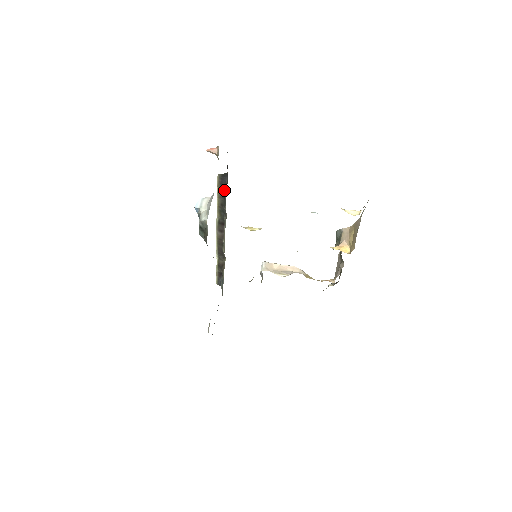
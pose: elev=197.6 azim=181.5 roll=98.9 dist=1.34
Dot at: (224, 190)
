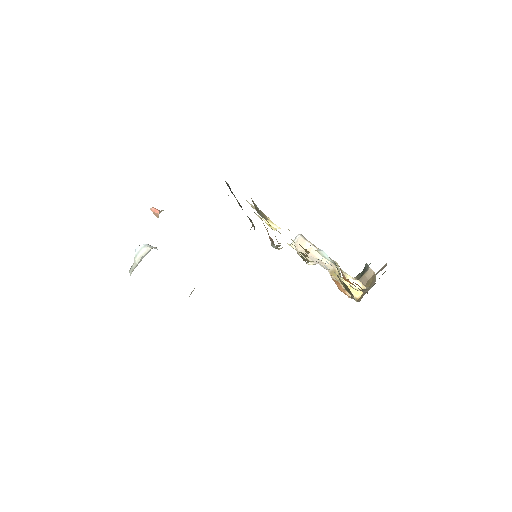
Dot at: (231, 192)
